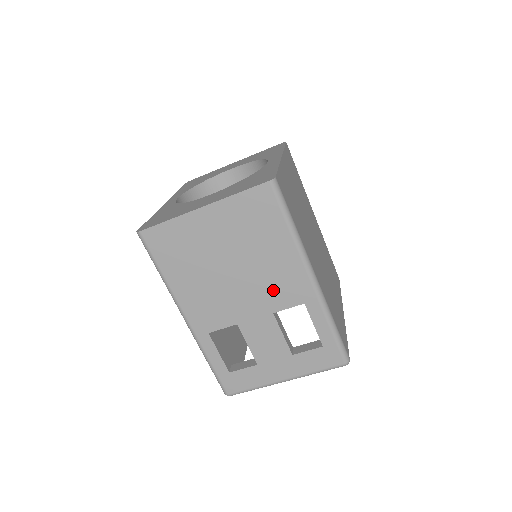
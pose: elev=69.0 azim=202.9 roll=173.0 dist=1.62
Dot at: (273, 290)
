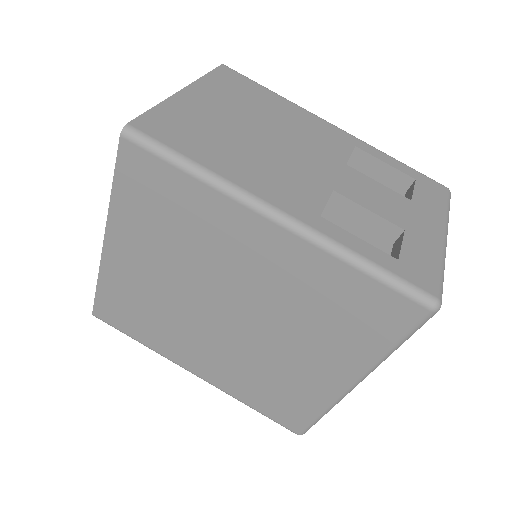
Dot at: (320, 143)
